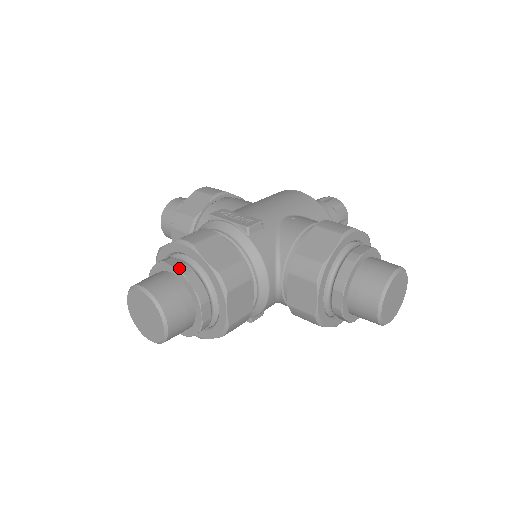
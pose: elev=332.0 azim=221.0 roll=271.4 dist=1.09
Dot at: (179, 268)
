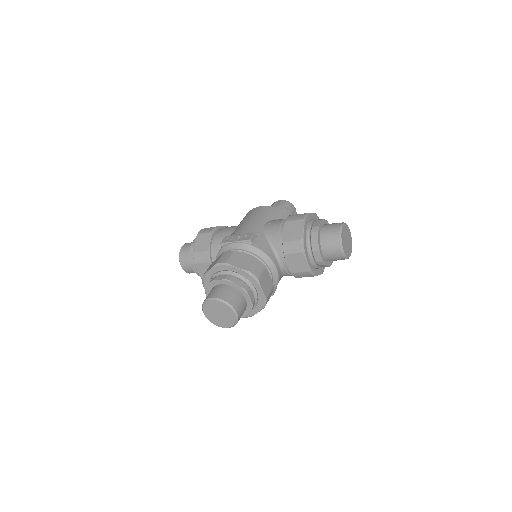
Dot at: (226, 279)
